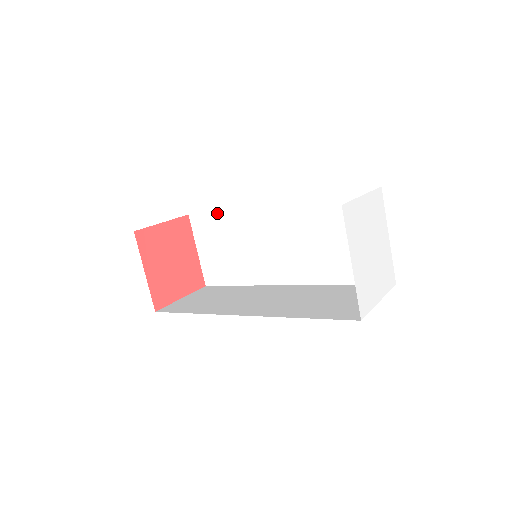
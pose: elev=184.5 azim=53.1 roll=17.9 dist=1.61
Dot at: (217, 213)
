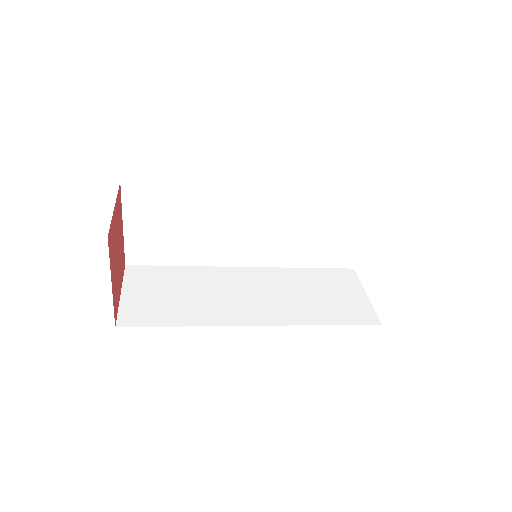
Dot at: (173, 188)
